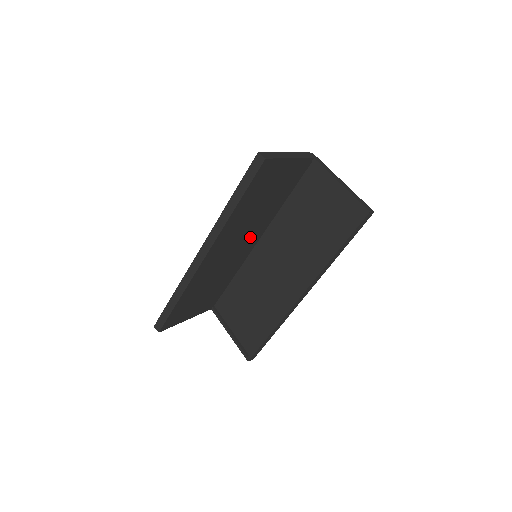
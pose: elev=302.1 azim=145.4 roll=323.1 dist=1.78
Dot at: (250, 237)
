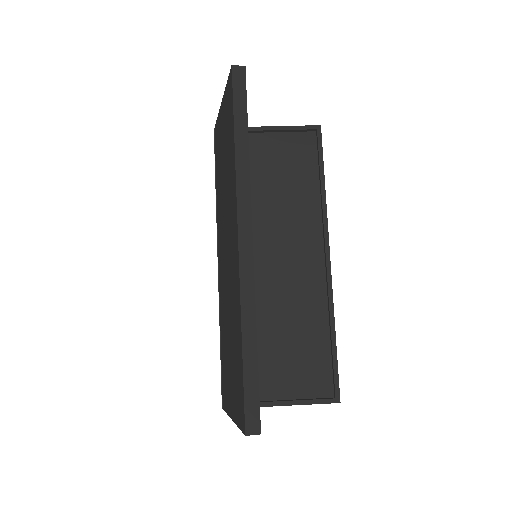
Dot at: occluded
